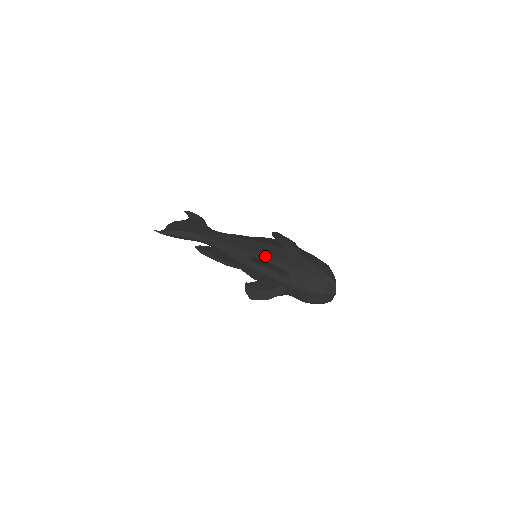
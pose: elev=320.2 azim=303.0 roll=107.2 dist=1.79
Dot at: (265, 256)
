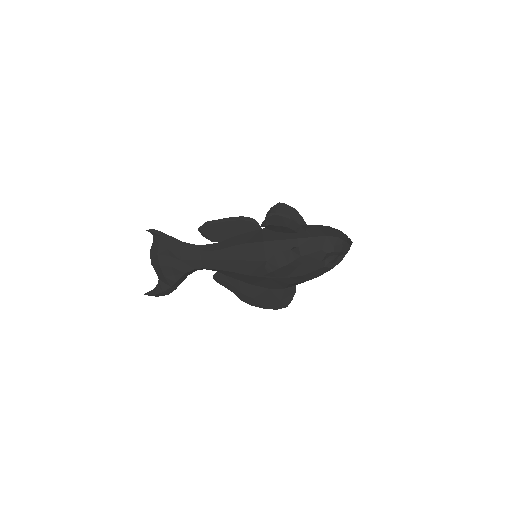
Dot at: occluded
